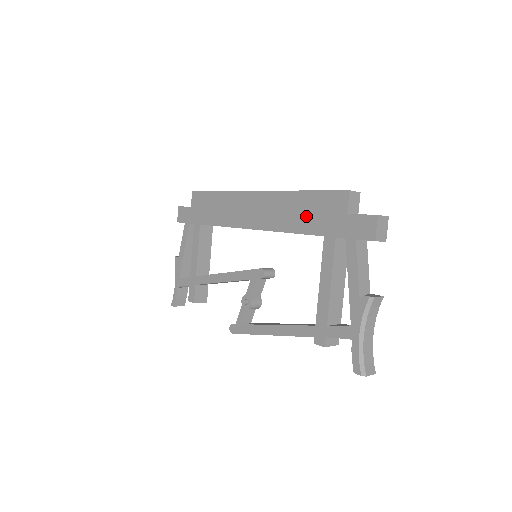
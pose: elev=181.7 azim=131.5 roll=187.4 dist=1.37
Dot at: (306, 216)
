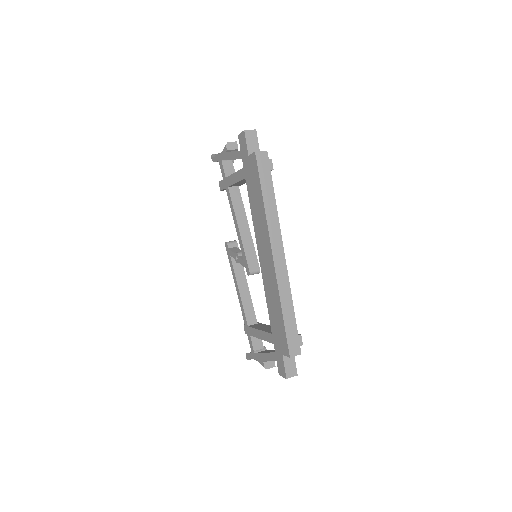
Dot at: (274, 317)
